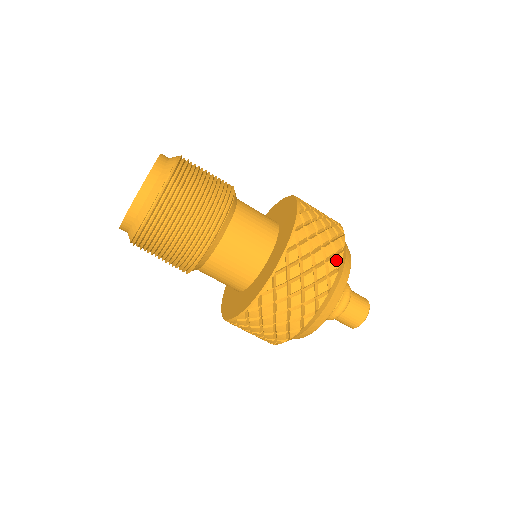
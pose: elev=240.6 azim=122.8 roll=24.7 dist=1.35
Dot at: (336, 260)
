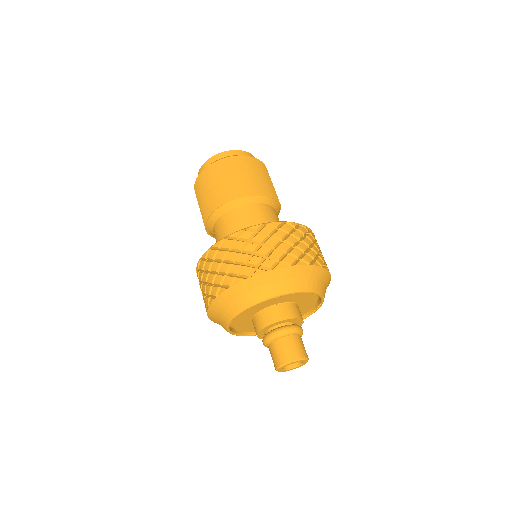
Dot at: (296, 262)
